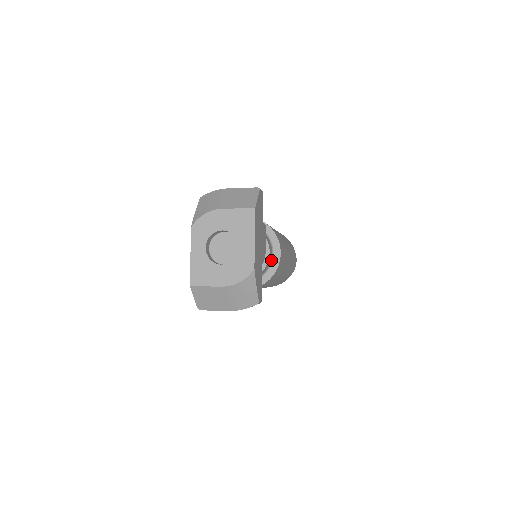
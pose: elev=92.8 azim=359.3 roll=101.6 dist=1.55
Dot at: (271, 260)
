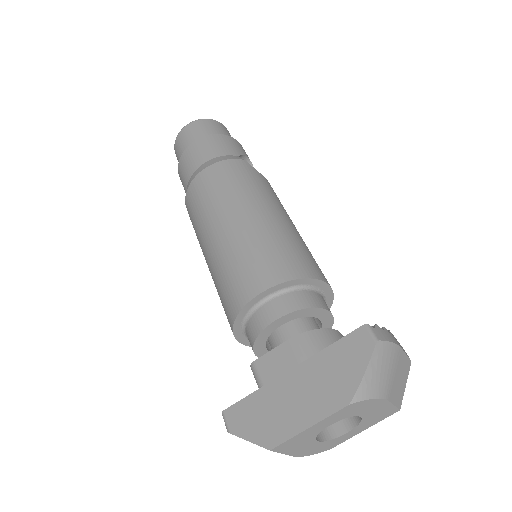
Dot at: occluded
